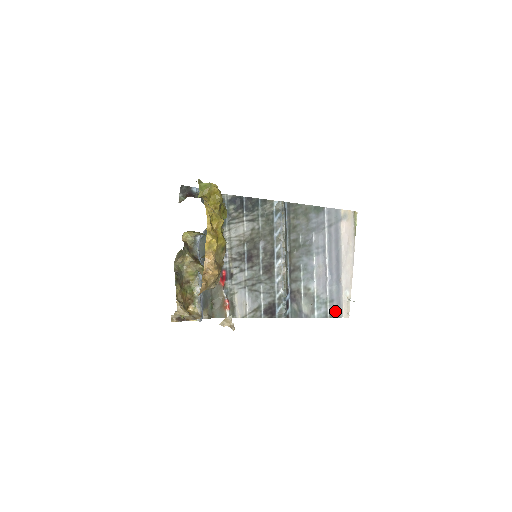
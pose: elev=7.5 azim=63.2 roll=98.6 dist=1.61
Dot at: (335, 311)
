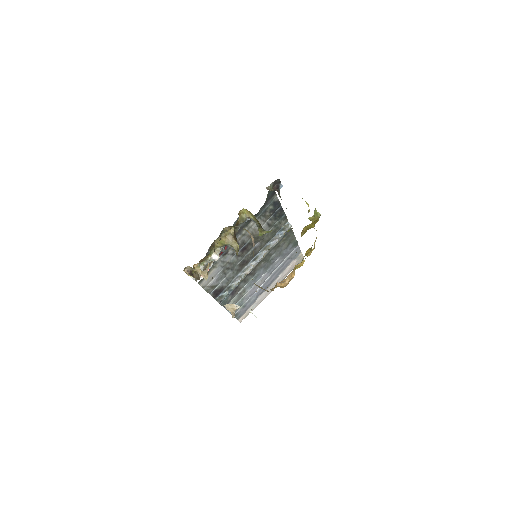
Dot at: (239, 314)
